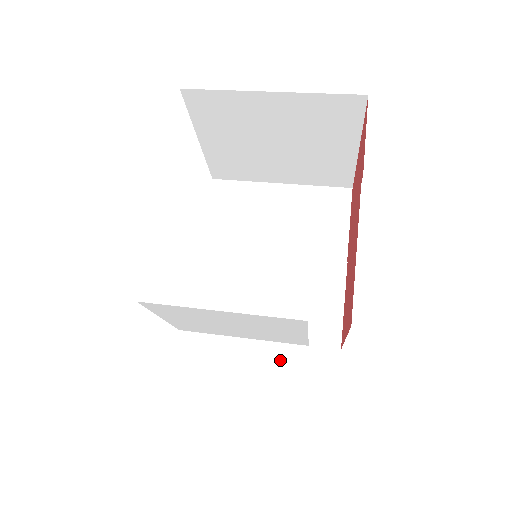
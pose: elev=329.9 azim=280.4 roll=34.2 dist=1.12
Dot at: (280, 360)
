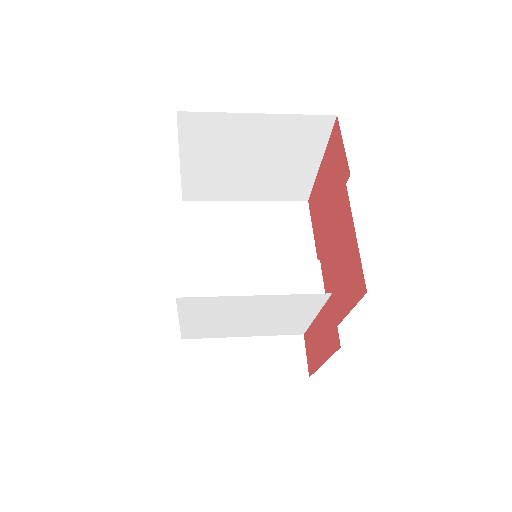
Dot at: (282, 351)
